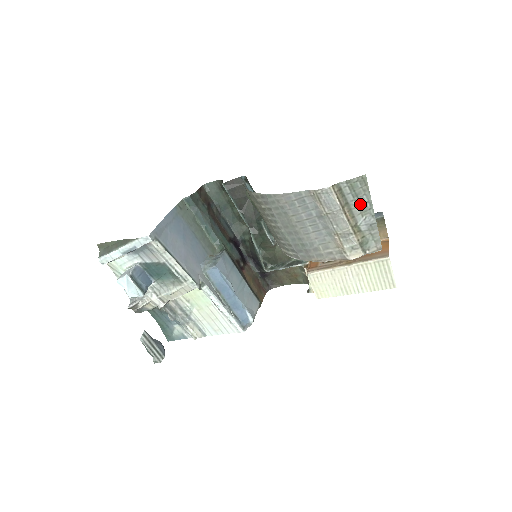
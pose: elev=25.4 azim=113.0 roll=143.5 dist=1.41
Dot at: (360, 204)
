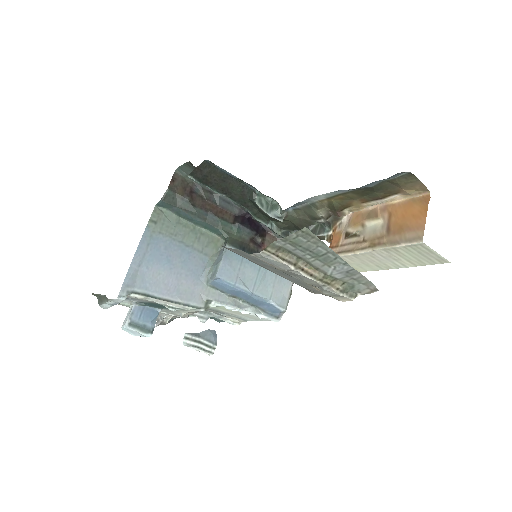
Dot at: (318, 256)
